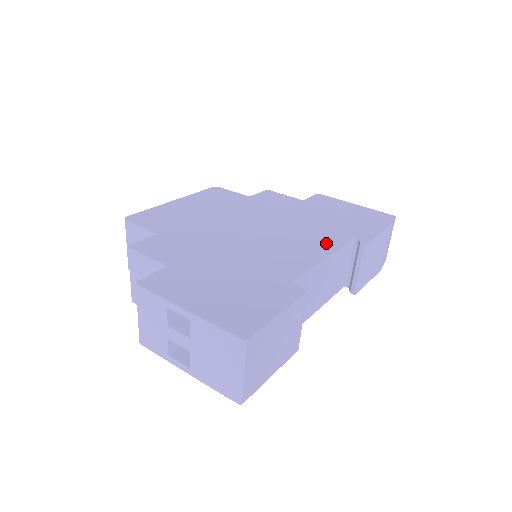
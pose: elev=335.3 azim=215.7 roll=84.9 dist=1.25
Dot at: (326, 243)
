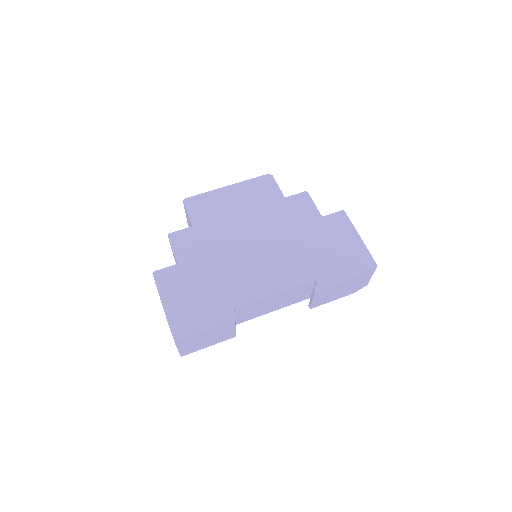
Dot at: (289, 279)
